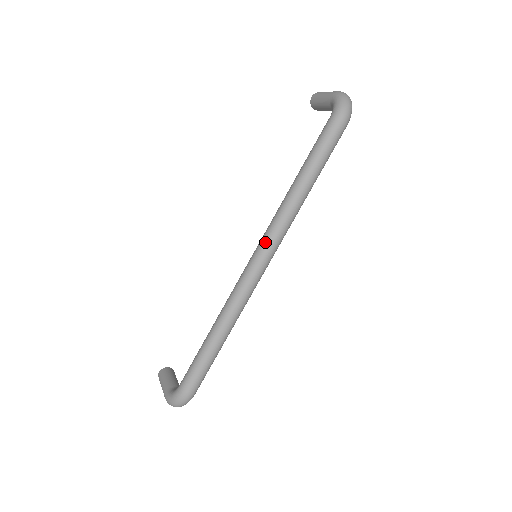
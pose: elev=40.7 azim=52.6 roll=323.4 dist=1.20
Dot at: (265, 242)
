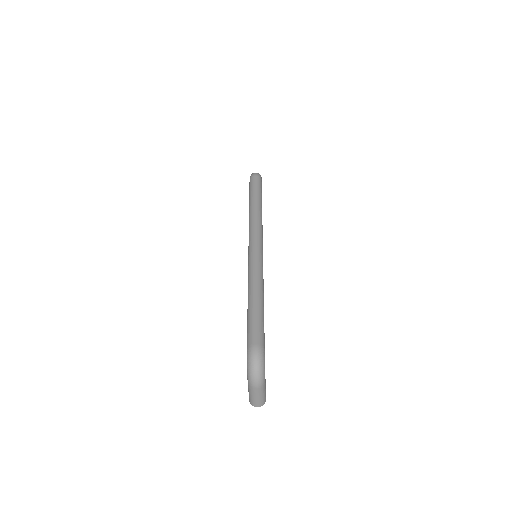
Dot at: (249, 237)
